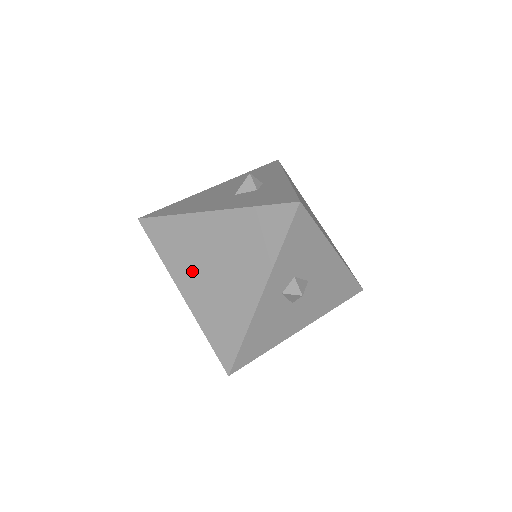
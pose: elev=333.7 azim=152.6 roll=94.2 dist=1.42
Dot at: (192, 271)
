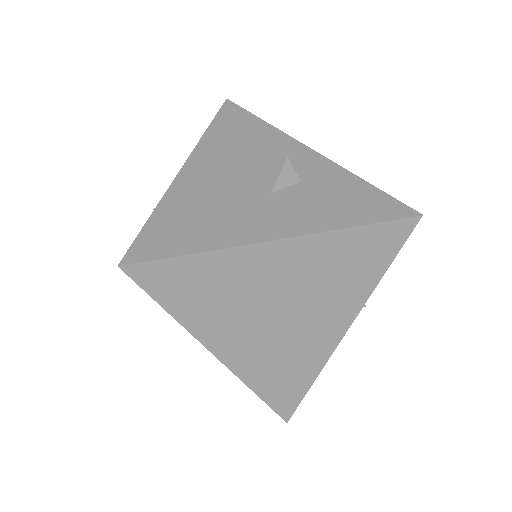
Dot at: (239, 324)
